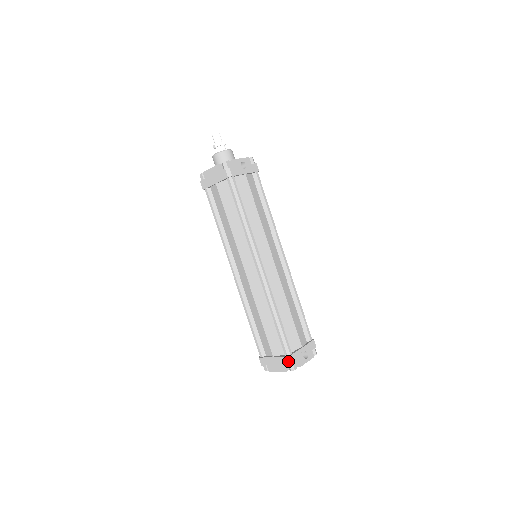
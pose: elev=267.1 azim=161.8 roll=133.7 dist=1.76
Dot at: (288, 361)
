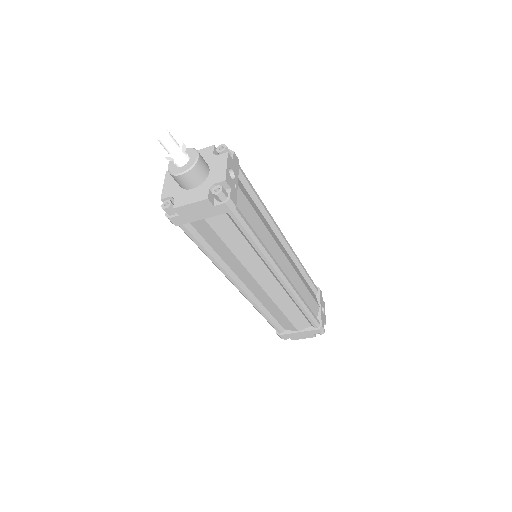
Dot at: (320, 332)
